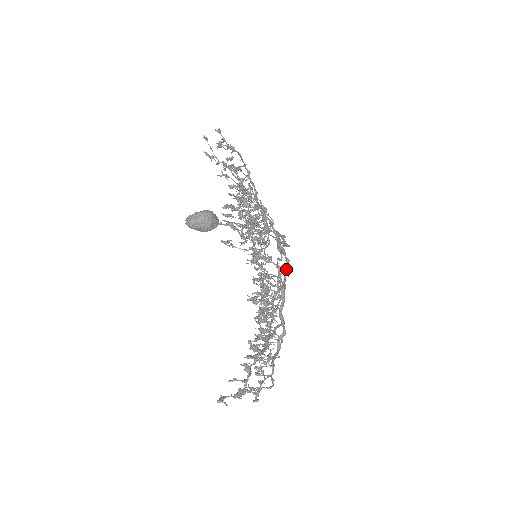
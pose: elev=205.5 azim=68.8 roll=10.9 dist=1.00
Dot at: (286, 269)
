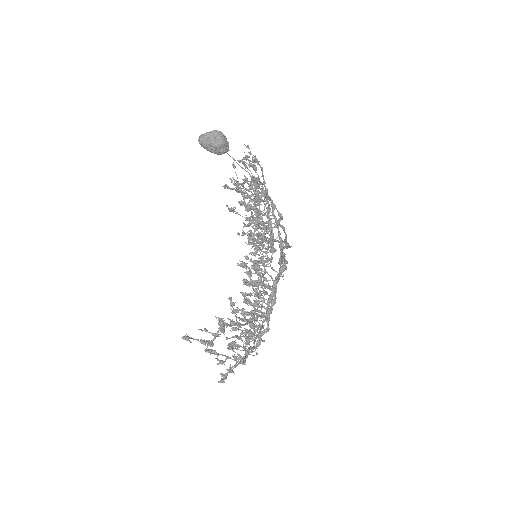
Dot at: (283, 267)
